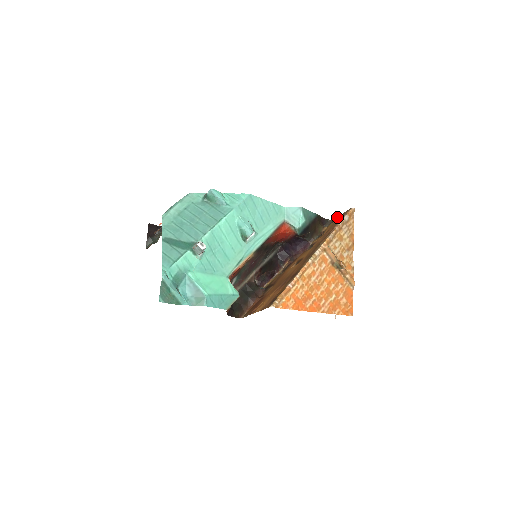
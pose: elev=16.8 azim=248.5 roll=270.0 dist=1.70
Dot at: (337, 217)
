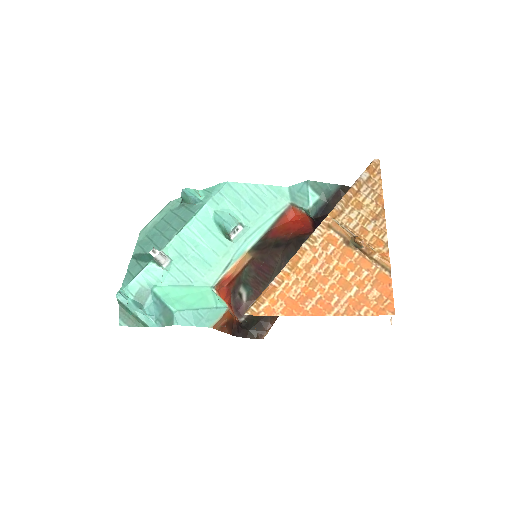
Dot at: occluded
